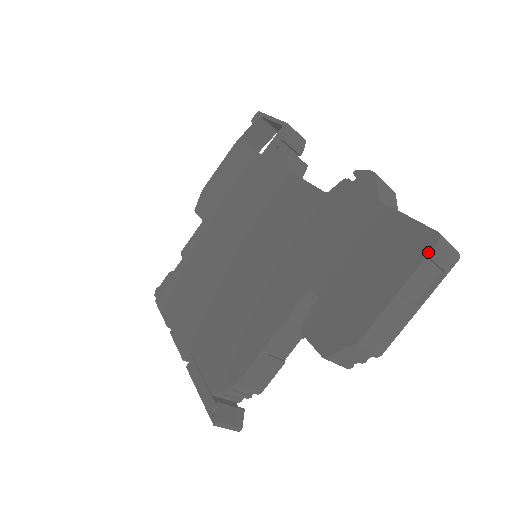
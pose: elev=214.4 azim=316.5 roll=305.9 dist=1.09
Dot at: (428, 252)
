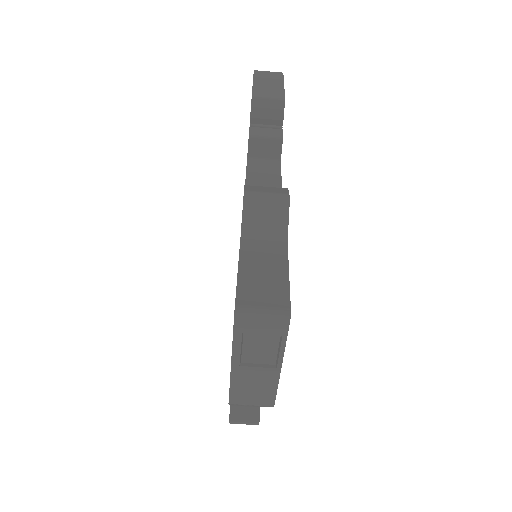
Dot at: (233, 328)
